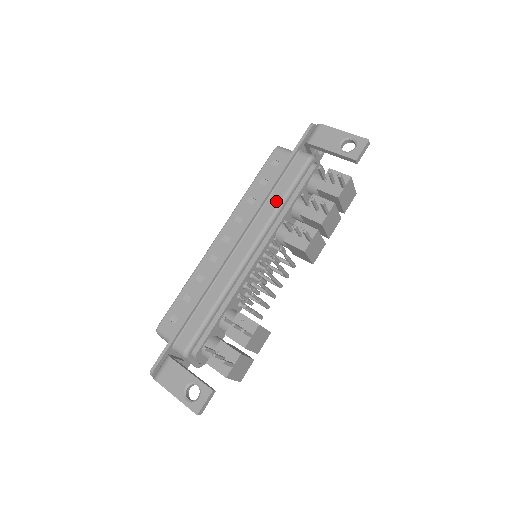
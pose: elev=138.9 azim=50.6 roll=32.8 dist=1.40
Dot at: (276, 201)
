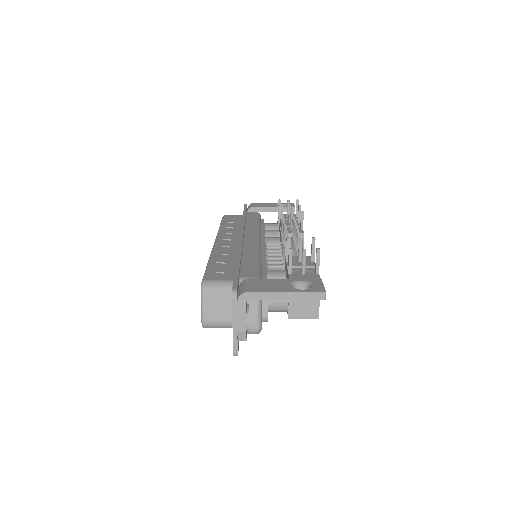
Dot at: (254, 223)
